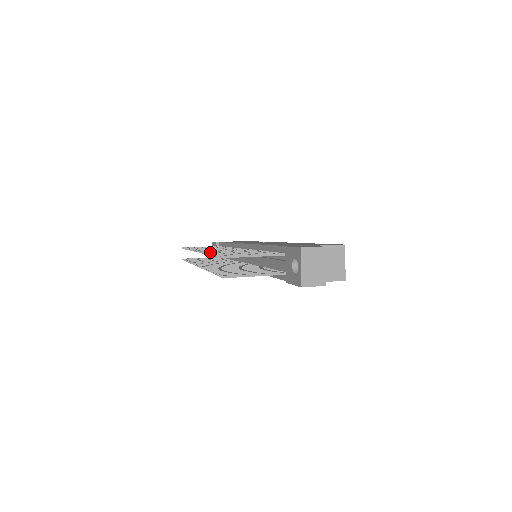
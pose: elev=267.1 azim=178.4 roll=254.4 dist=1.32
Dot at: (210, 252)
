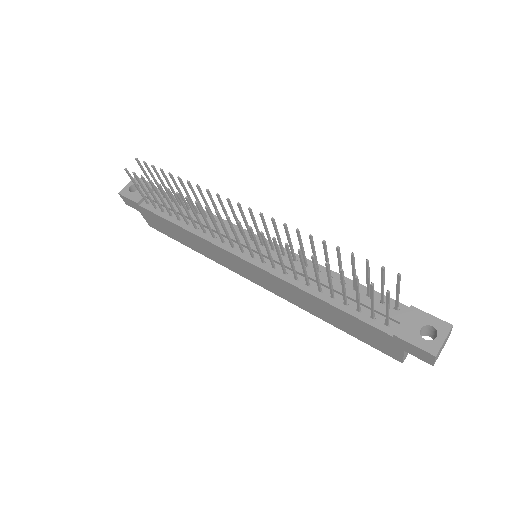
Dot at: occluded
